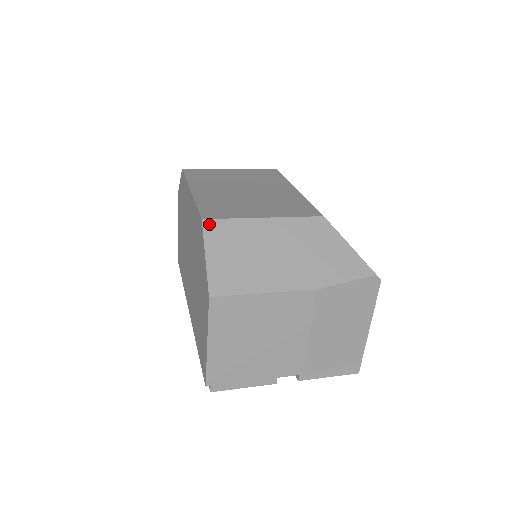
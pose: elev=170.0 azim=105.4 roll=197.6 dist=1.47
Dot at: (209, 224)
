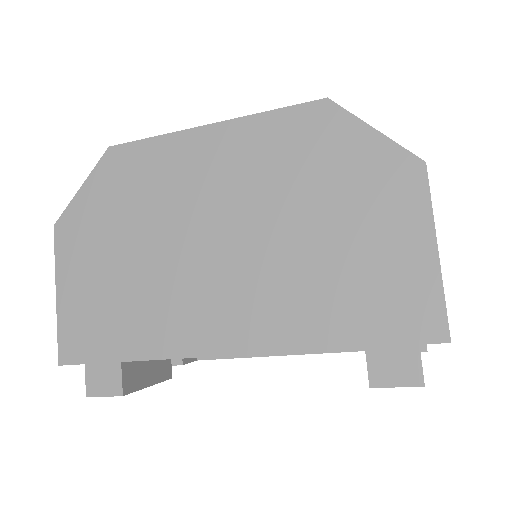
Dot at: (335, 106)
